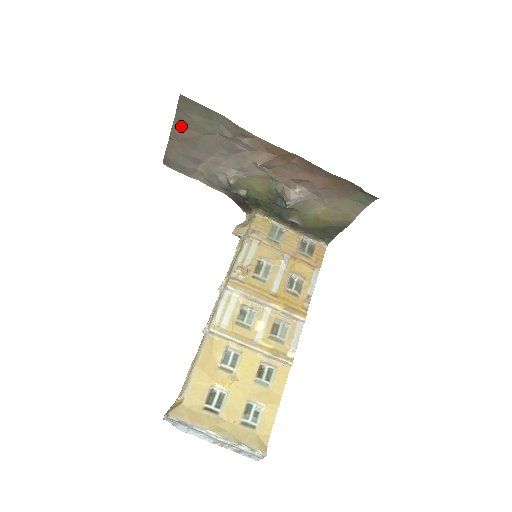
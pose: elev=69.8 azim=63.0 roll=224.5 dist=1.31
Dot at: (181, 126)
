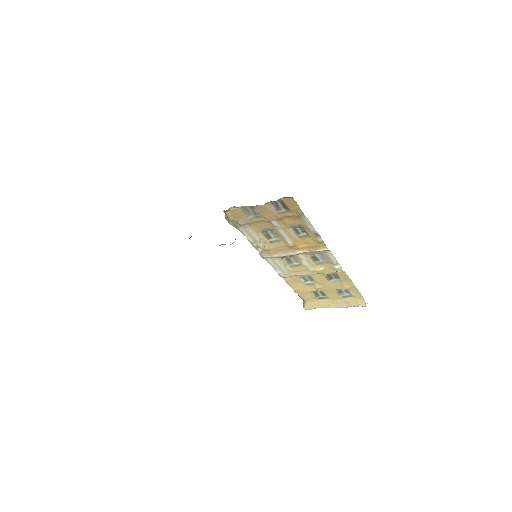
Dot at: occluded
